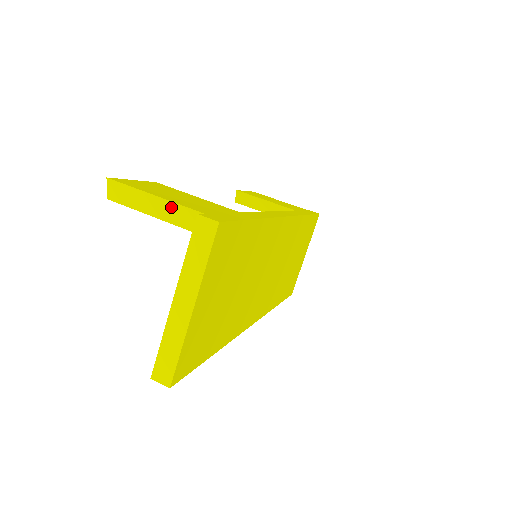
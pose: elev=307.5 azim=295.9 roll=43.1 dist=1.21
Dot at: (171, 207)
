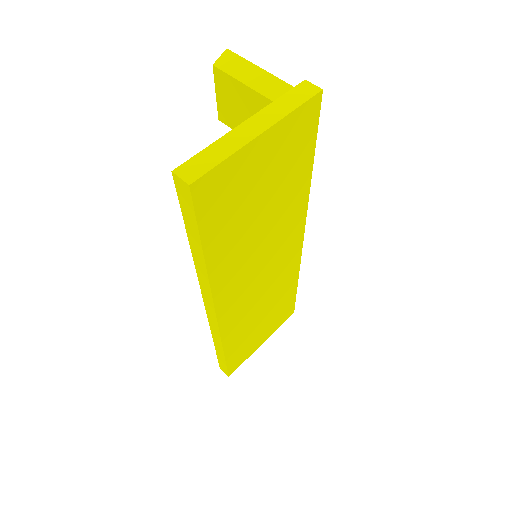
Dot at: (274, 82)
